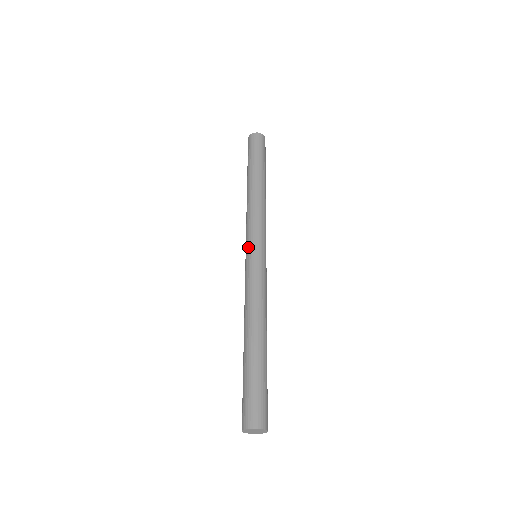
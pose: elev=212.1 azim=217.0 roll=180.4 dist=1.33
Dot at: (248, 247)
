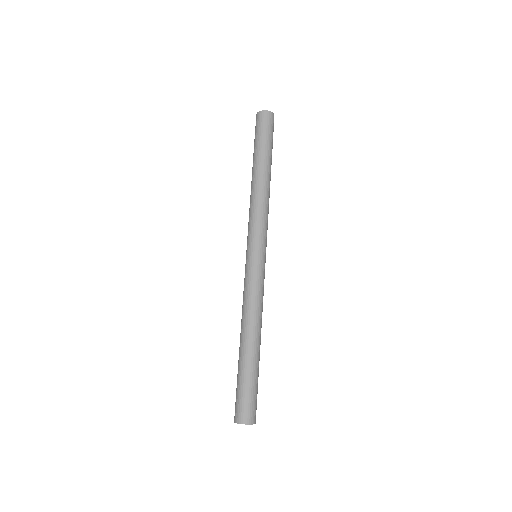
Dot at: (250, 248)
